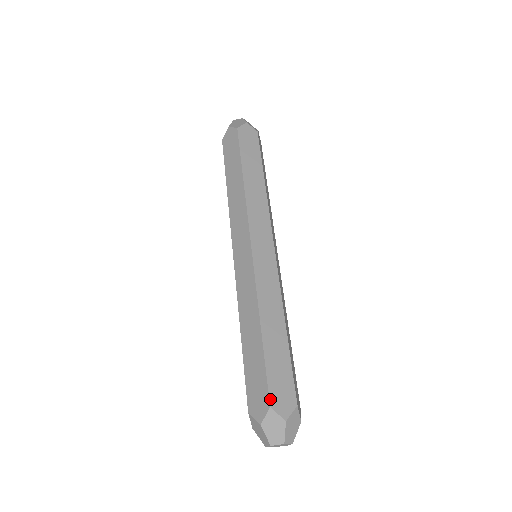
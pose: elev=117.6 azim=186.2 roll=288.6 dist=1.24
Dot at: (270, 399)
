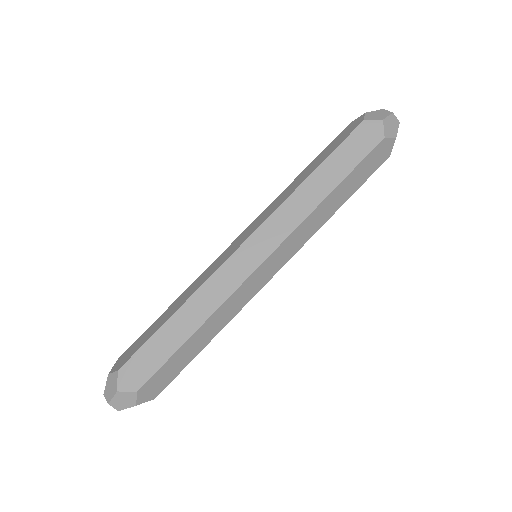
Dot at: (124, 366)
